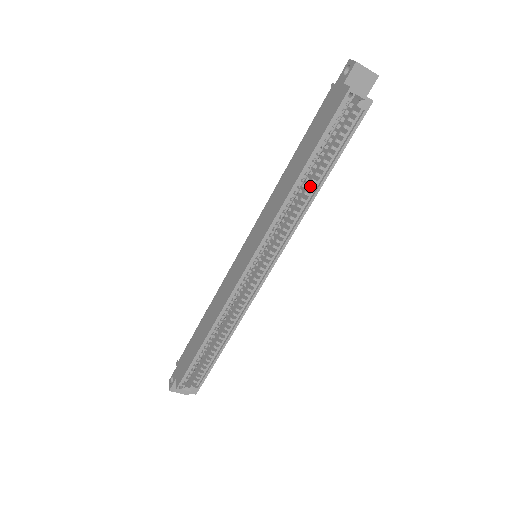
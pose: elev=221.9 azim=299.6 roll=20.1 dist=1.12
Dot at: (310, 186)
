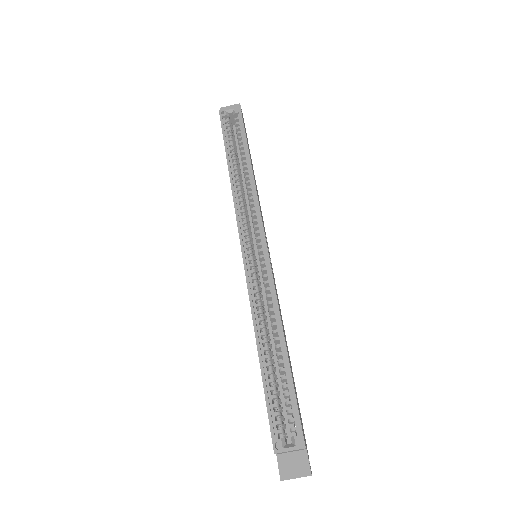
Dot at: (244, 171)
